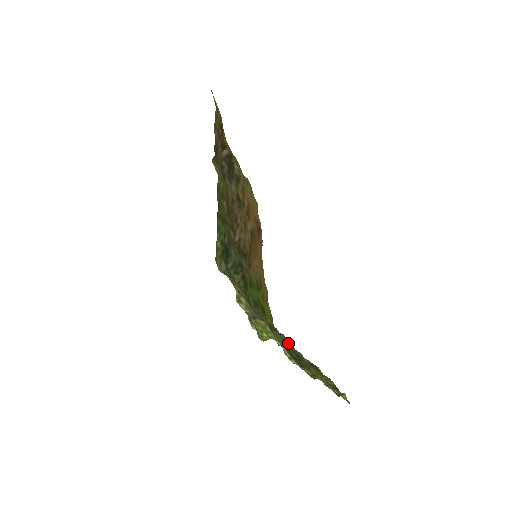
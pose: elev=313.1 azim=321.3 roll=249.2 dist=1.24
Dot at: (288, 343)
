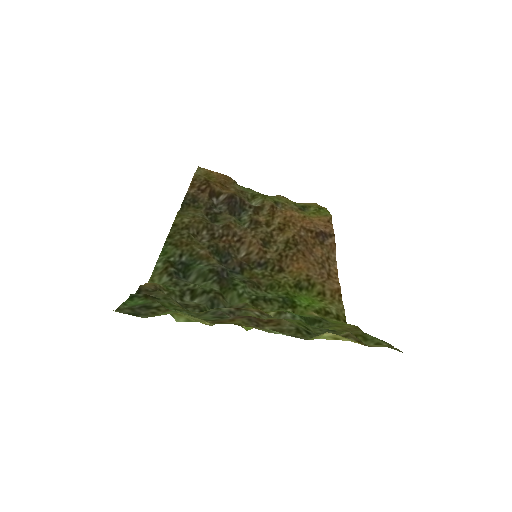
Dot at: (235, 312)
